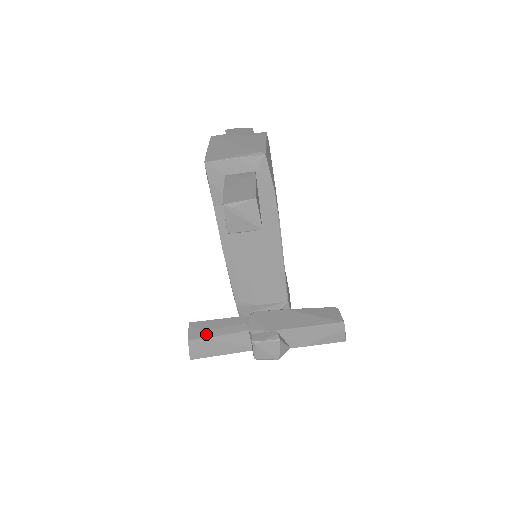
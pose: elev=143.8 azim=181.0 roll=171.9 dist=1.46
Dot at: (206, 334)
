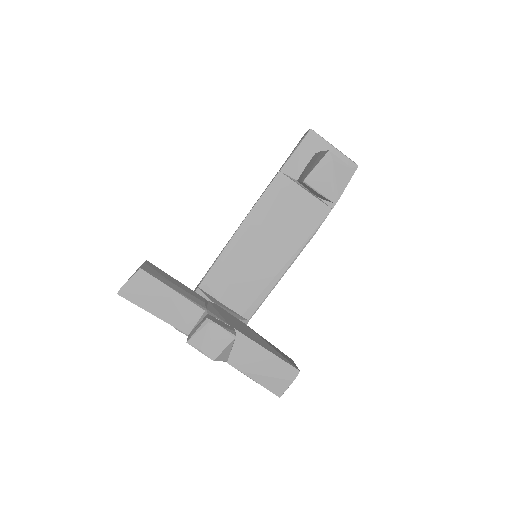
Dot at: (161, 278)
